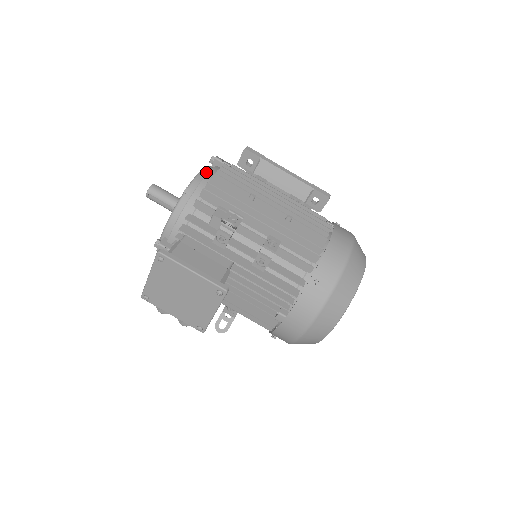
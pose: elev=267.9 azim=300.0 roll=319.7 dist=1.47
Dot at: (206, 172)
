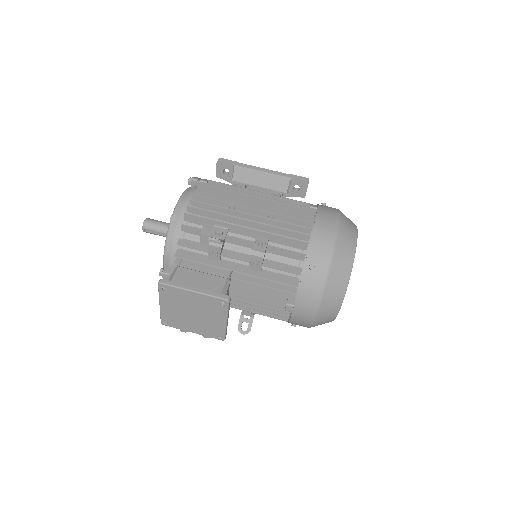
Dot at: (186, 195)
